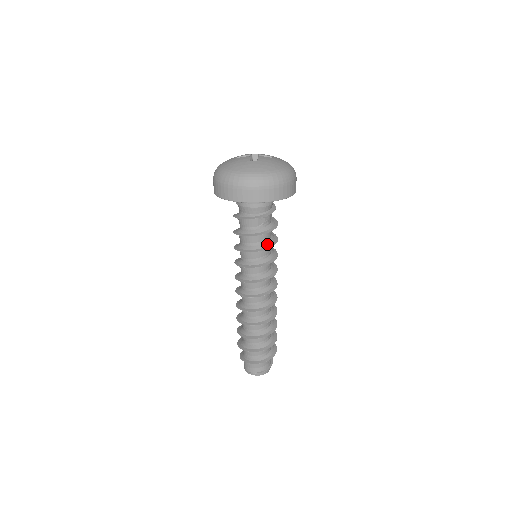
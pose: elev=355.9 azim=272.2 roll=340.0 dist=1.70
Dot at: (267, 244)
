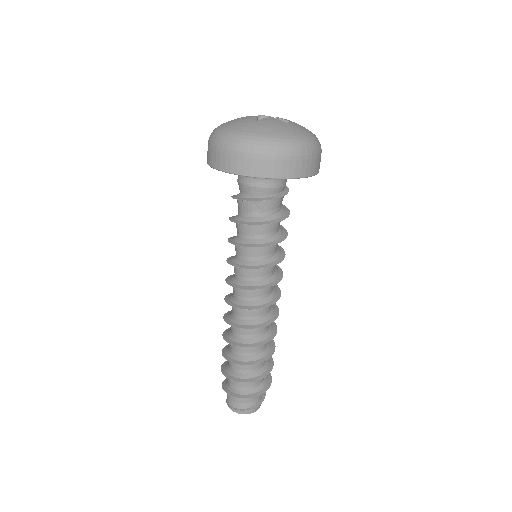
Dot at: (262, 241)
